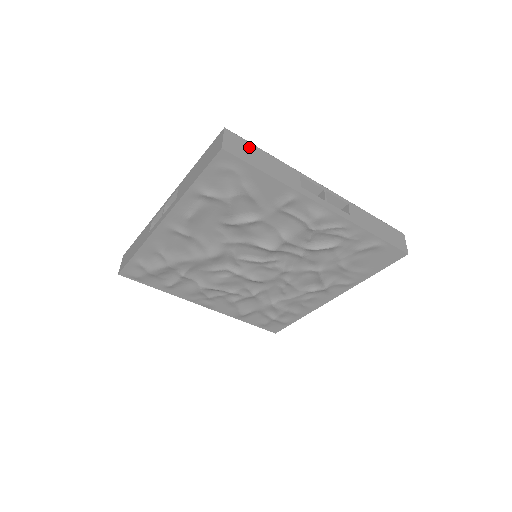
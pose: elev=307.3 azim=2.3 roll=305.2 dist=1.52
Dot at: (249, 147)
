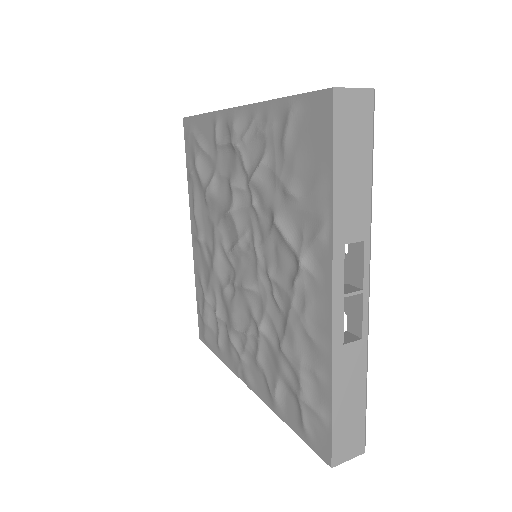
Dot at: occluded
